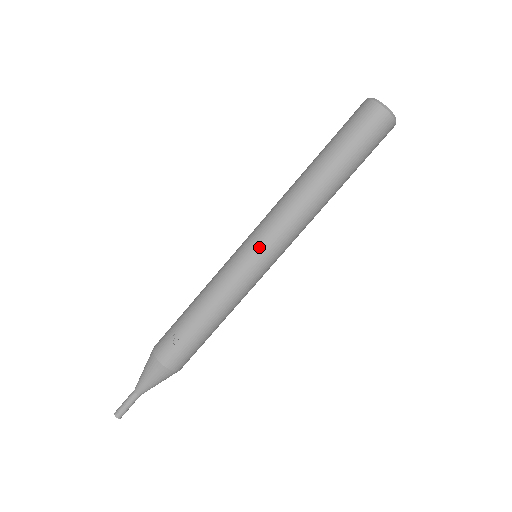
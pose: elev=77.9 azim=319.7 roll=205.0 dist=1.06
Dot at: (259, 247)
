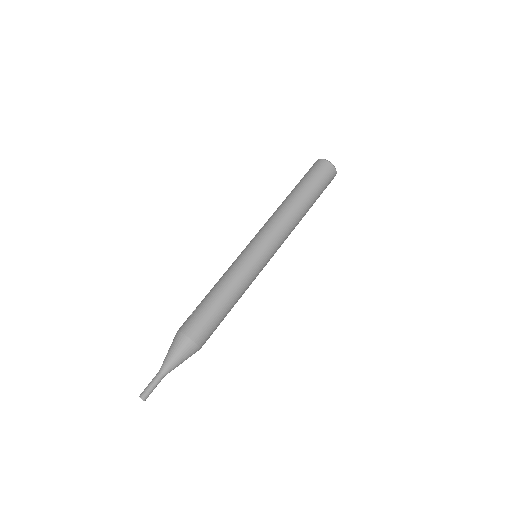
Dot at: (251, 241)
